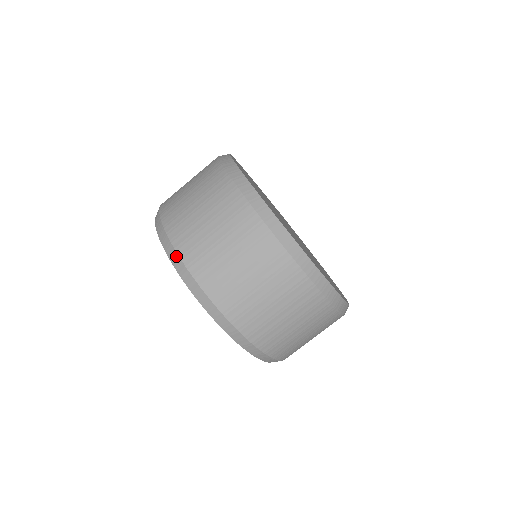
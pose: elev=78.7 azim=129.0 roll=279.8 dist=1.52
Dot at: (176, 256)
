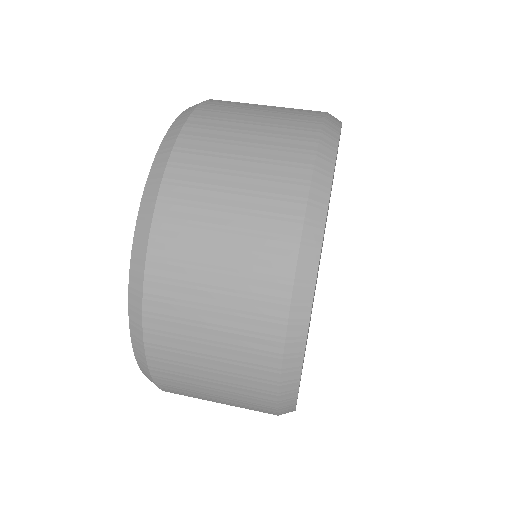
Dot at: occluded
